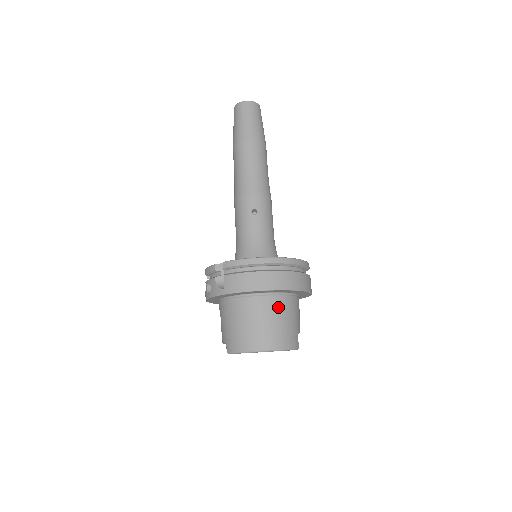
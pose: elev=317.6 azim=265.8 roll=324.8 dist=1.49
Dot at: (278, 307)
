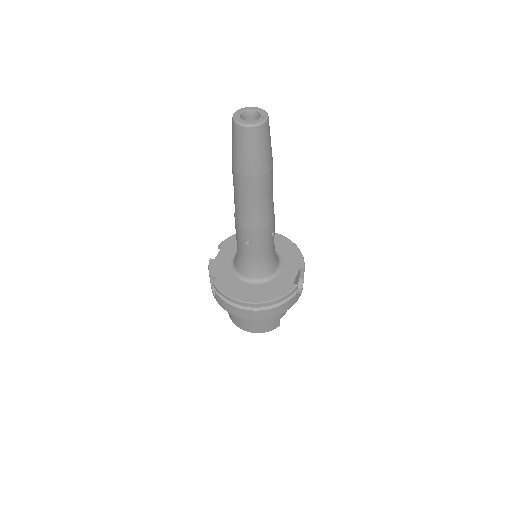
Dot at: occluded
